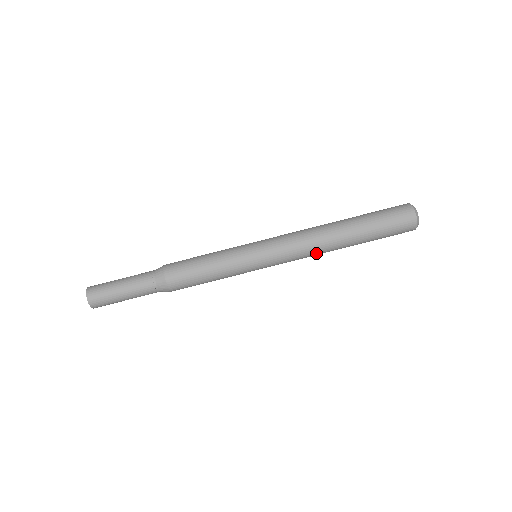
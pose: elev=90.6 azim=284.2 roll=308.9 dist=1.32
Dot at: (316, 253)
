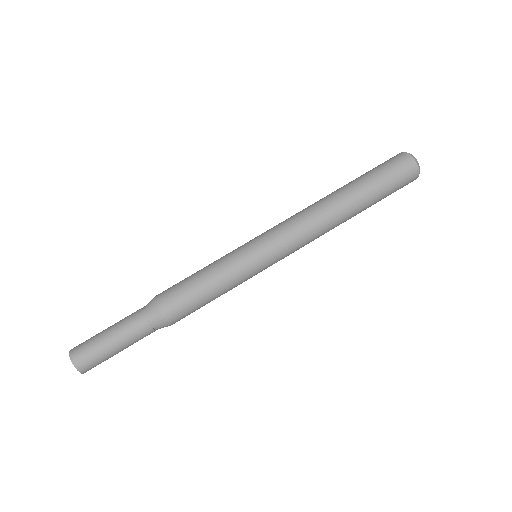
Dot at: (322, 234)
